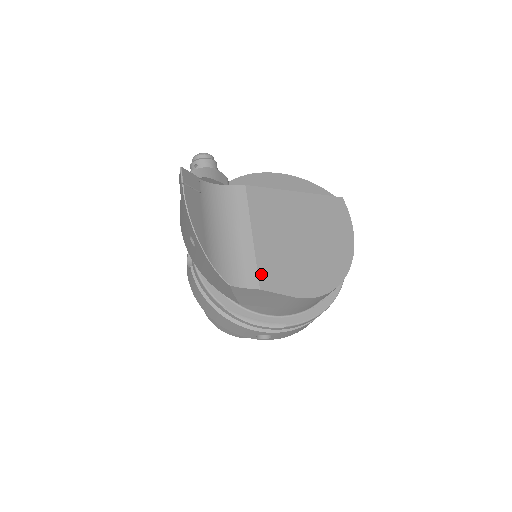
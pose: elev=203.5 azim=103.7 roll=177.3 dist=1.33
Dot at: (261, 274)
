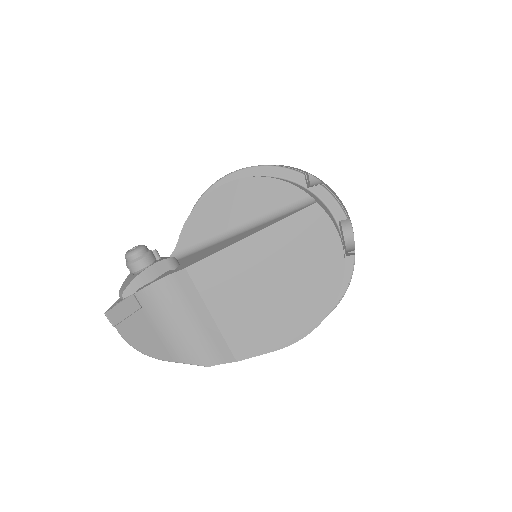
Dot at: (233, 348)
